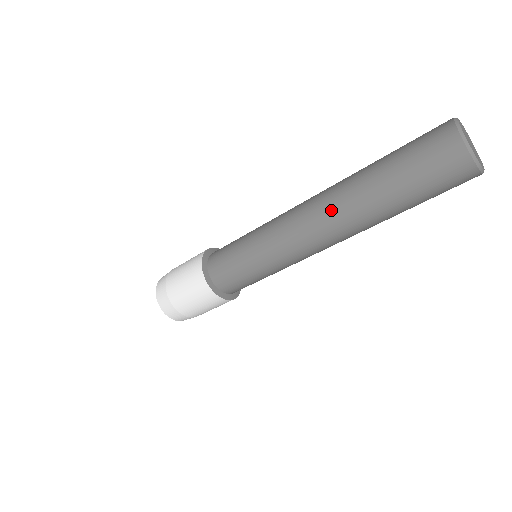
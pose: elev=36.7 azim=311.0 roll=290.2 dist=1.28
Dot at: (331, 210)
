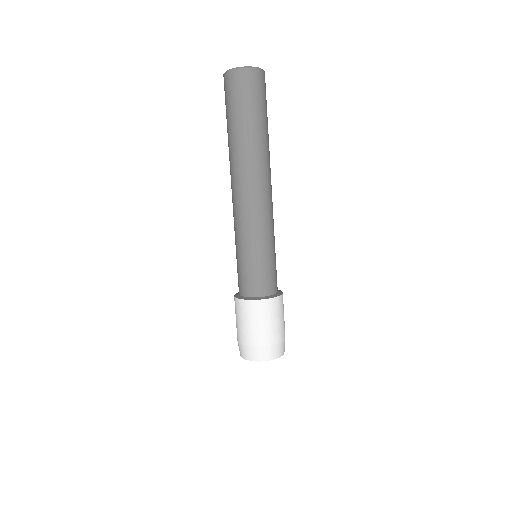
Dot at: (232, 172)
